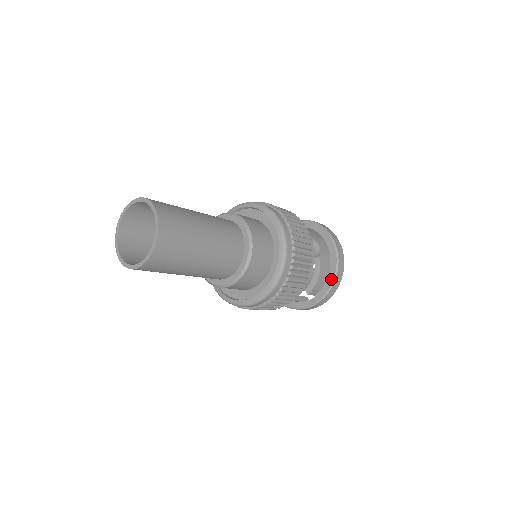
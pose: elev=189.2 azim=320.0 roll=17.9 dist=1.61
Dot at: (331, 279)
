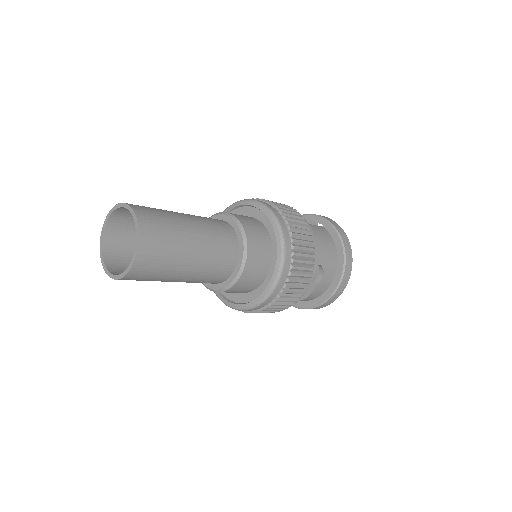
Dot at: (318, 302)
